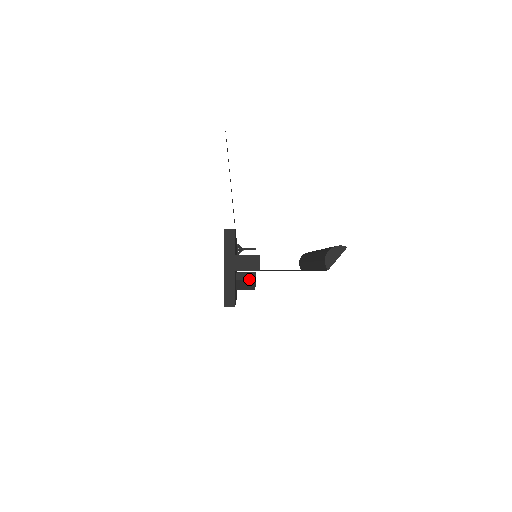
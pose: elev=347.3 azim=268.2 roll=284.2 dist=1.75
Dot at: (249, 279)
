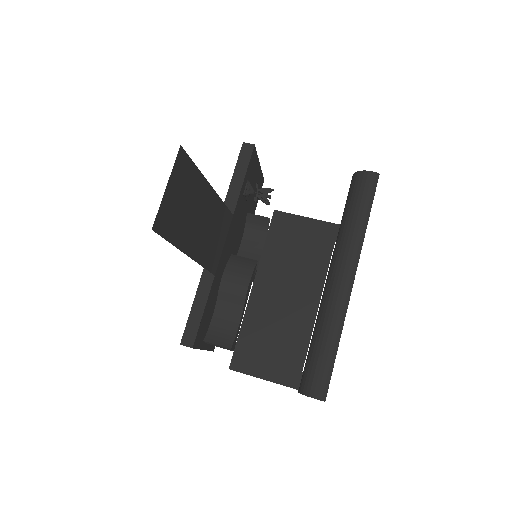
Dot at: occluded
